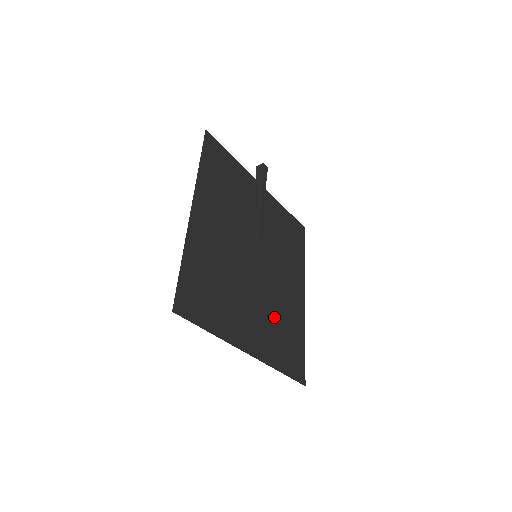
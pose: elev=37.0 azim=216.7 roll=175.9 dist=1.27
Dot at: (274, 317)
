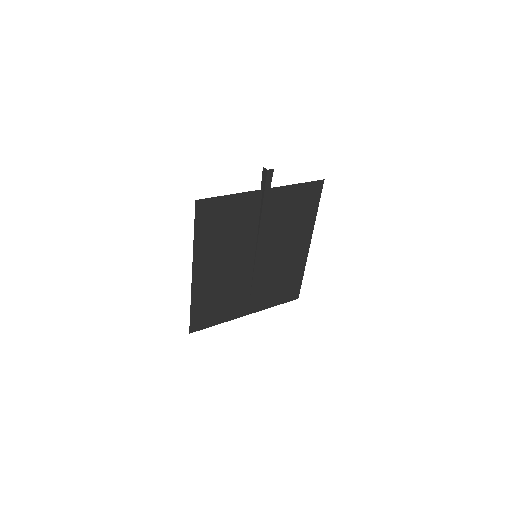
Dot at: (272, 281)
